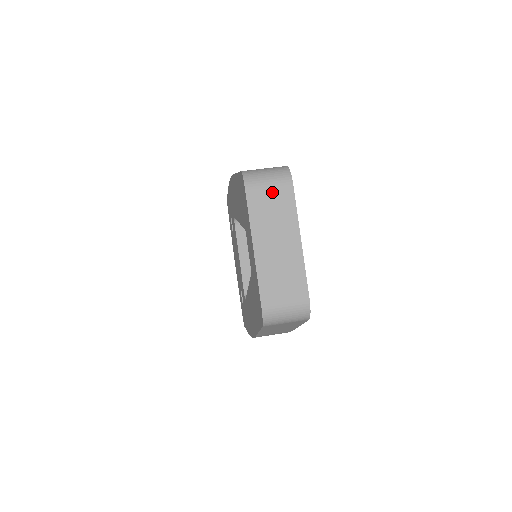
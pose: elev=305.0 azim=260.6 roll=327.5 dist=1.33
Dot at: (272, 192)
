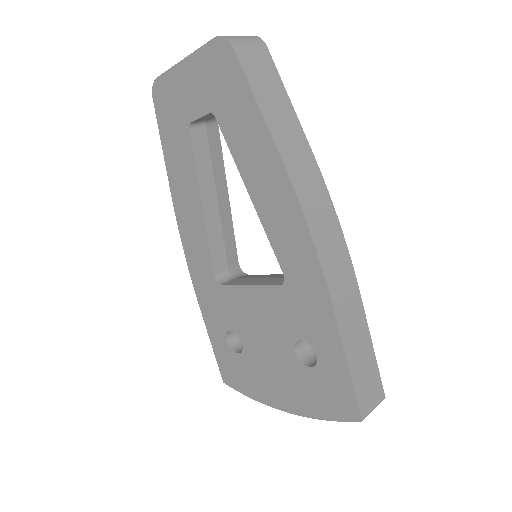
Dot at: occluded
